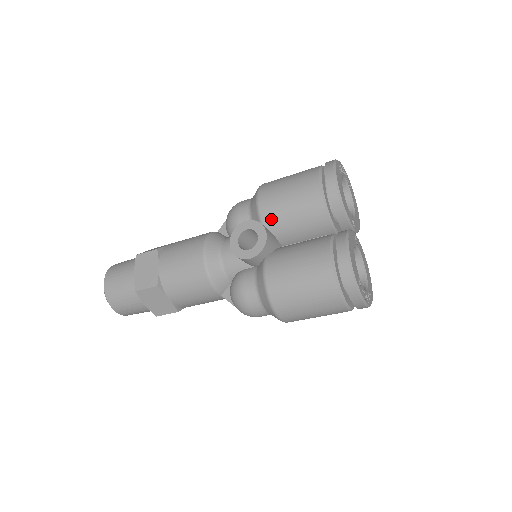
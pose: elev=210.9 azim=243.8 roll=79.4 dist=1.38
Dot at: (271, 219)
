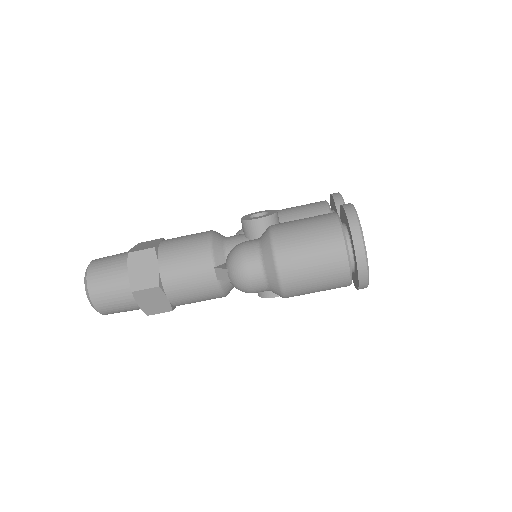
Dot at: (280, 217)
